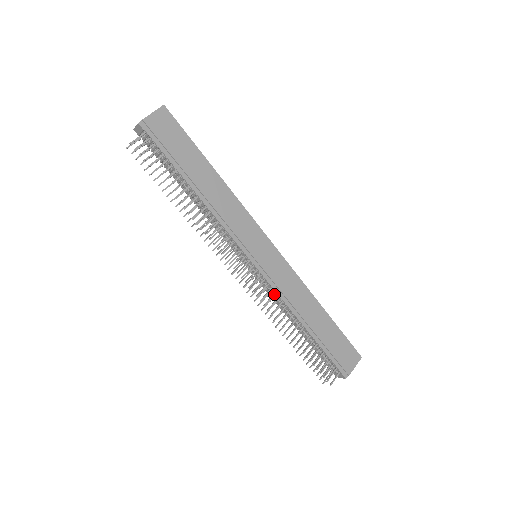
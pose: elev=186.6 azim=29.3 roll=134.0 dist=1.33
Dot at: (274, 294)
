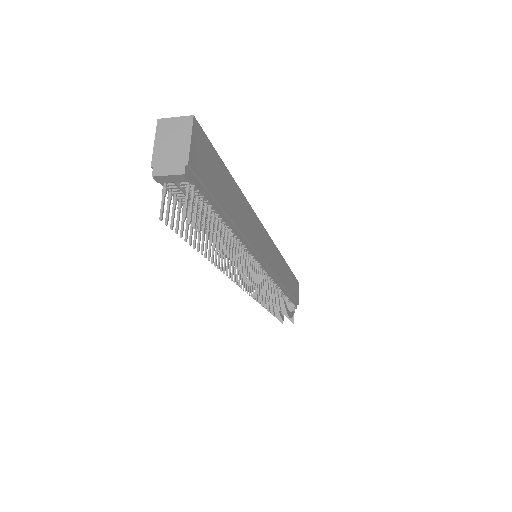
Dot at: (273, 284)
